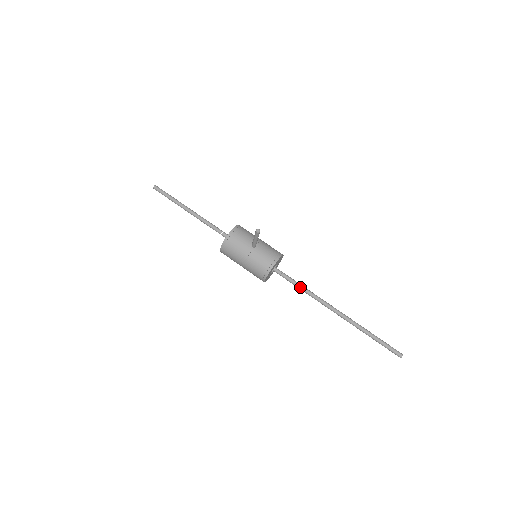
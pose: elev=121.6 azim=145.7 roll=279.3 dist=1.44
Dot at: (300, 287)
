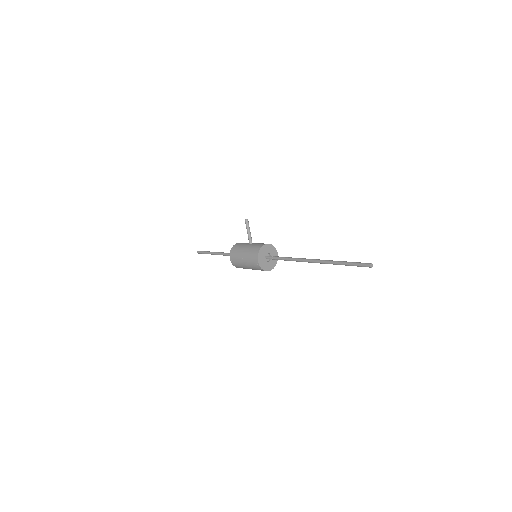
Dot at: (285, 258)
